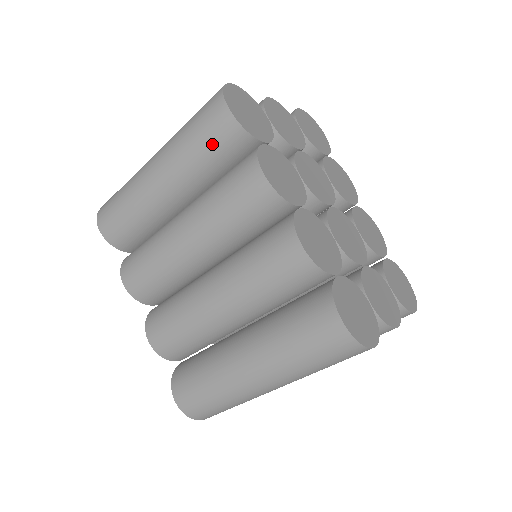
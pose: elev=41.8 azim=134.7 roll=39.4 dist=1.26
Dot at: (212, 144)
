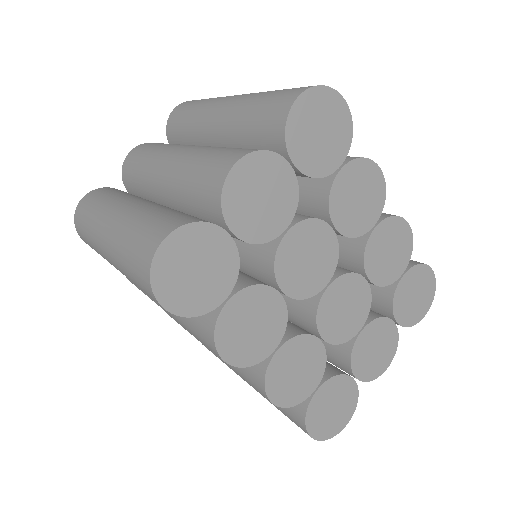
Dot at: occluded
